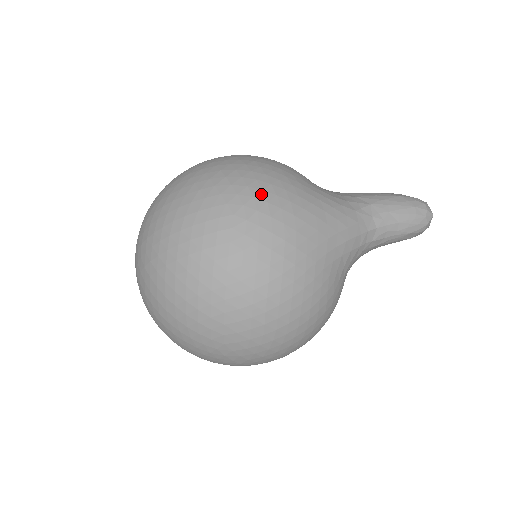
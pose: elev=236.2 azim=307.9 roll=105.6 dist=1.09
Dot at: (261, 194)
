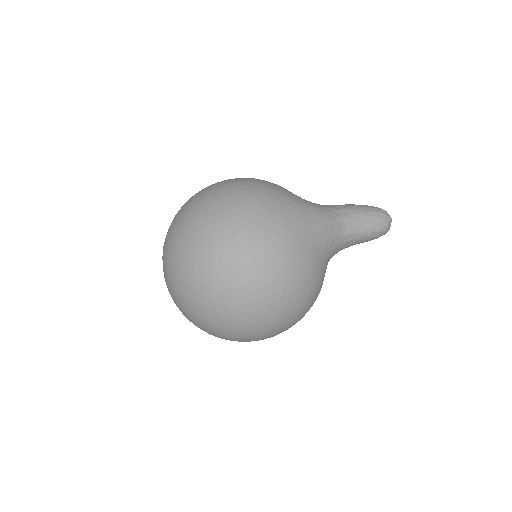
Dot at: (256, 195)
